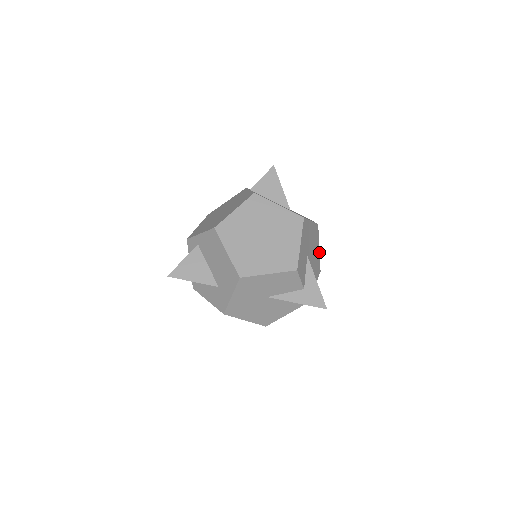
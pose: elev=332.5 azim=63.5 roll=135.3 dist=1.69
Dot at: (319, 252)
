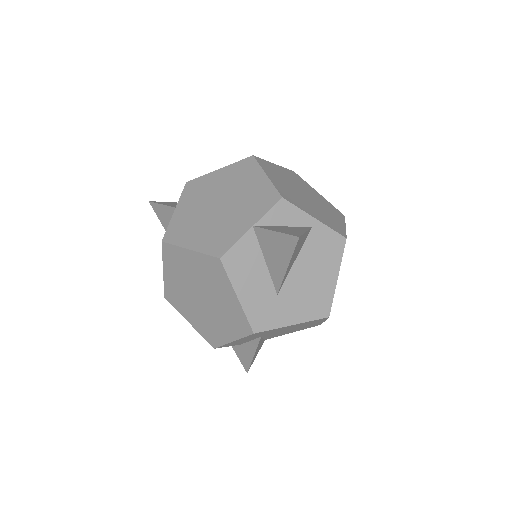
Dot at: (323, 321)
